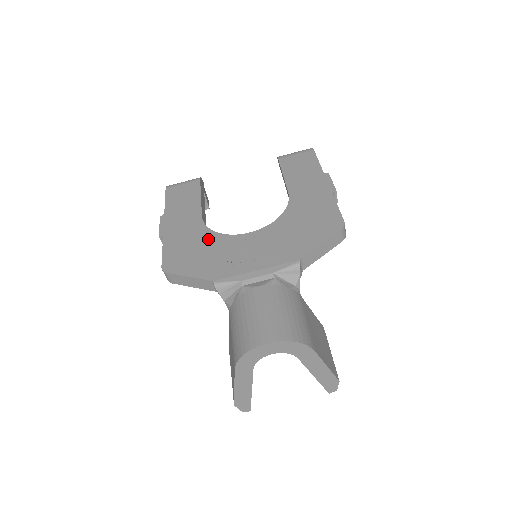
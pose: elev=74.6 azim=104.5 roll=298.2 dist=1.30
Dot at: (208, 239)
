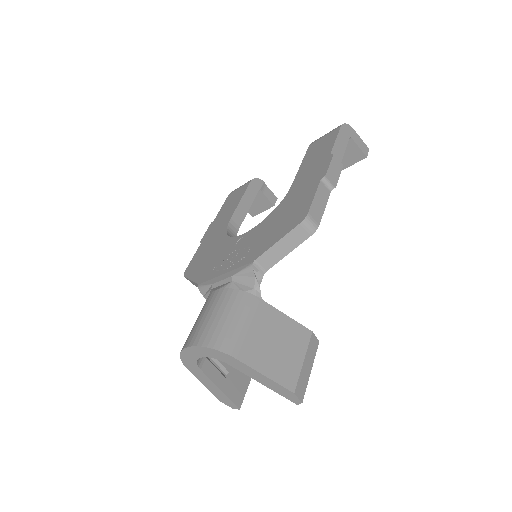
Dot at: (219, 243)
